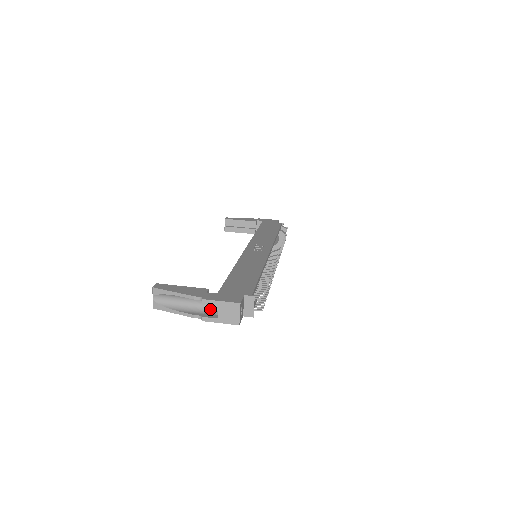
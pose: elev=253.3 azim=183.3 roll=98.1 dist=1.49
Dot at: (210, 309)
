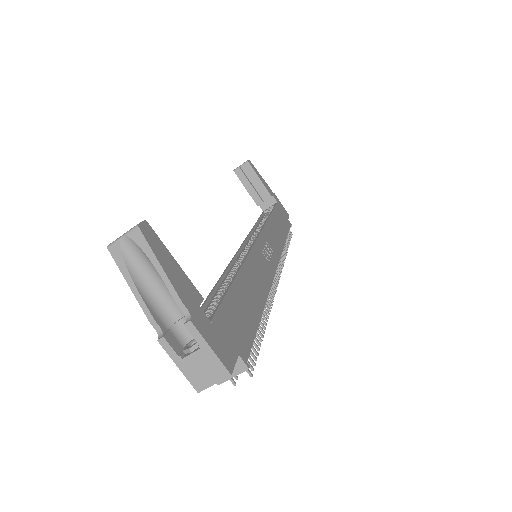
Dot at: (181, 329)
